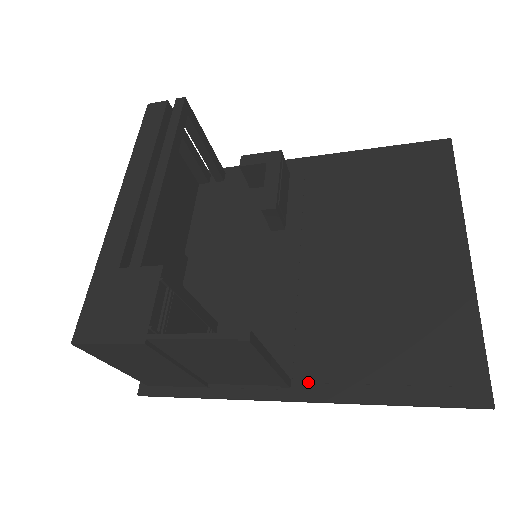
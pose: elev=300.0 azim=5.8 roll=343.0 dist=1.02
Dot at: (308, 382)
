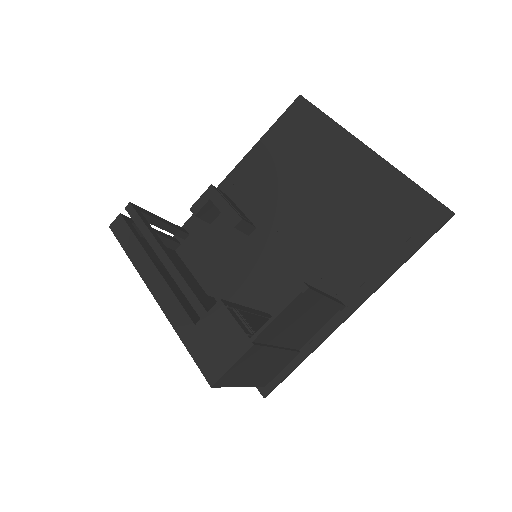
Dot at: (352, 294)
